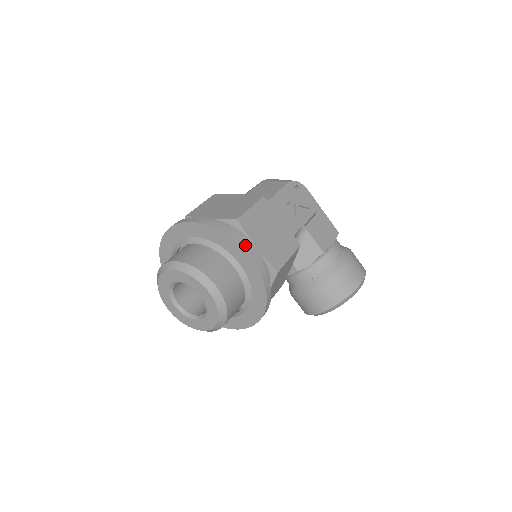
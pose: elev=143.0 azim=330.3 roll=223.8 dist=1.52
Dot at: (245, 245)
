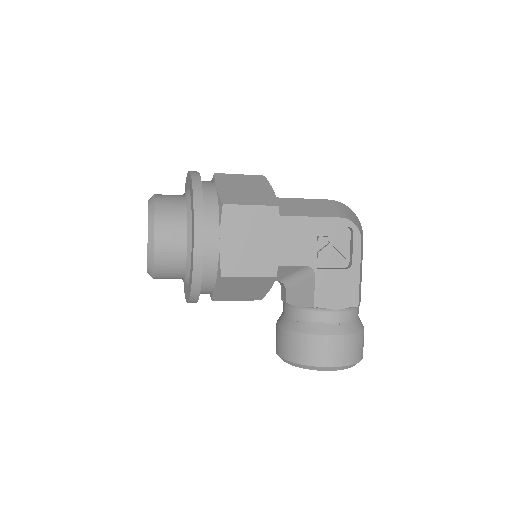
Dot at: (200, 228)
